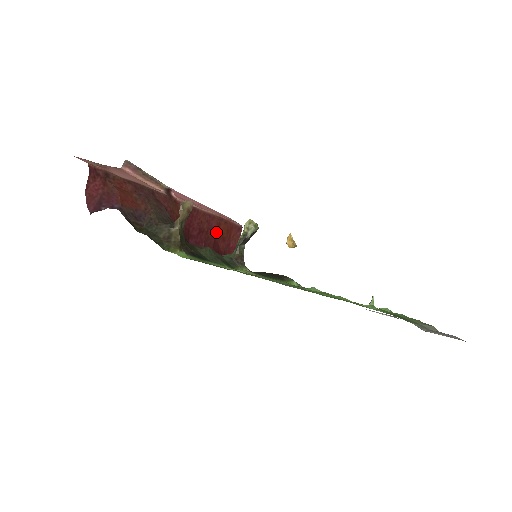
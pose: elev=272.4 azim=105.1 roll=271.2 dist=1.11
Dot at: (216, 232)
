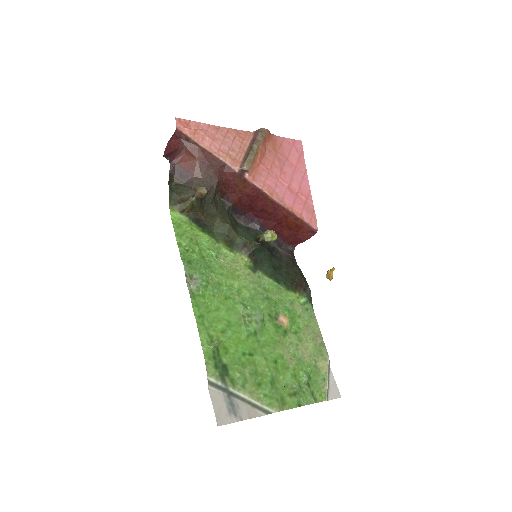
Dot at: (281, 219)
